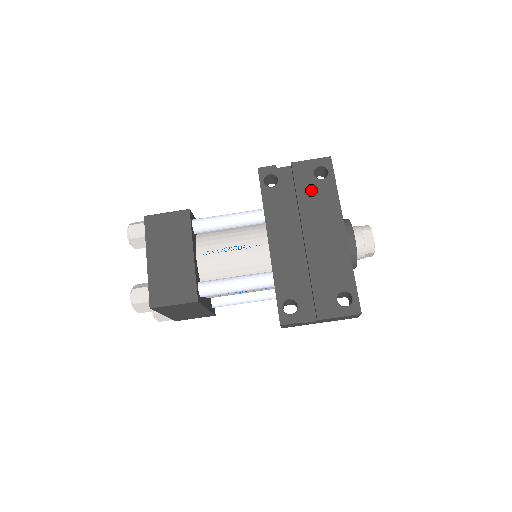
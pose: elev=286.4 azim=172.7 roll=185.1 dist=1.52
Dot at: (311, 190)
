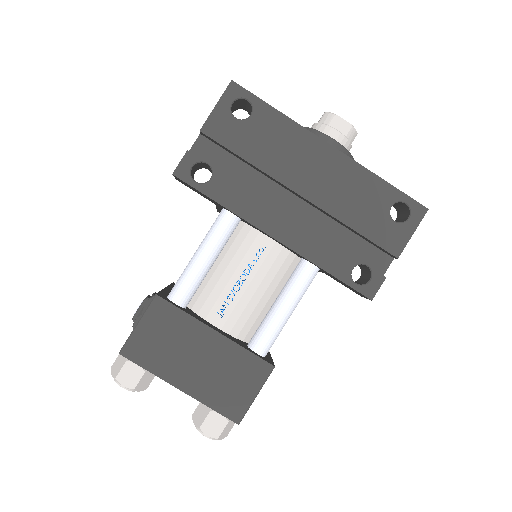
Dot at: (253, 139)
